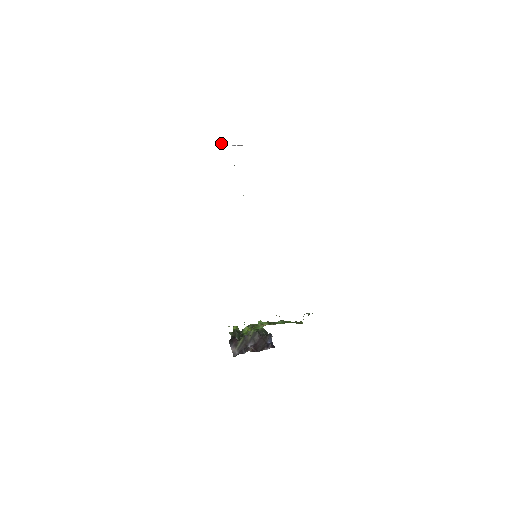
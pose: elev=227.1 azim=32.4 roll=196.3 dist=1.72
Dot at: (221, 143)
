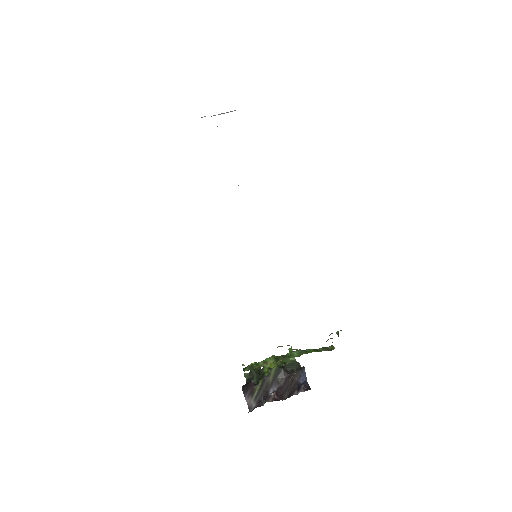
Dot at: (205, 116)
